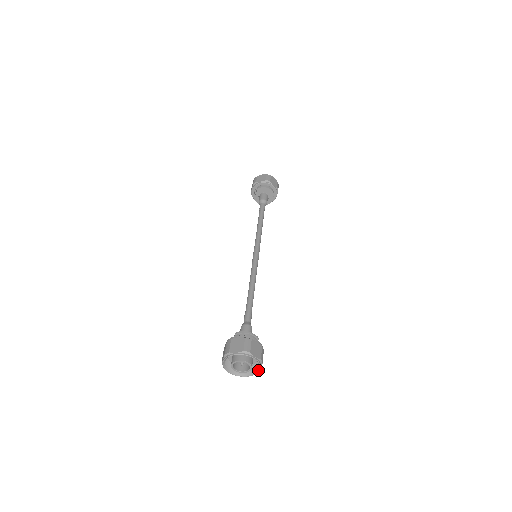
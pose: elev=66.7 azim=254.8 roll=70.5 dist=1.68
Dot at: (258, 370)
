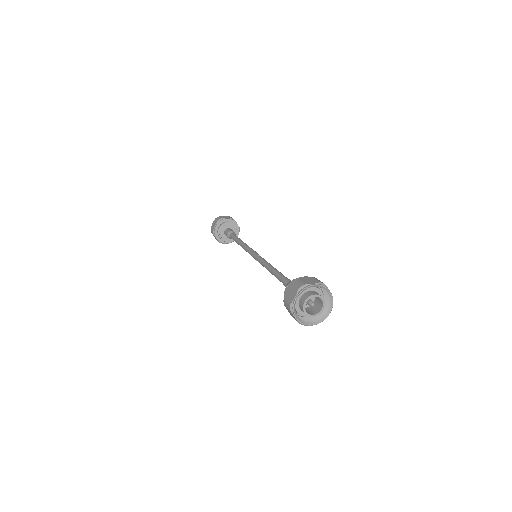
Dot at: (330, 295)
